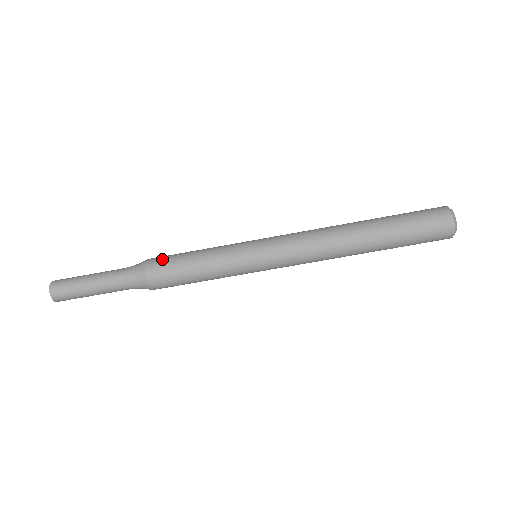
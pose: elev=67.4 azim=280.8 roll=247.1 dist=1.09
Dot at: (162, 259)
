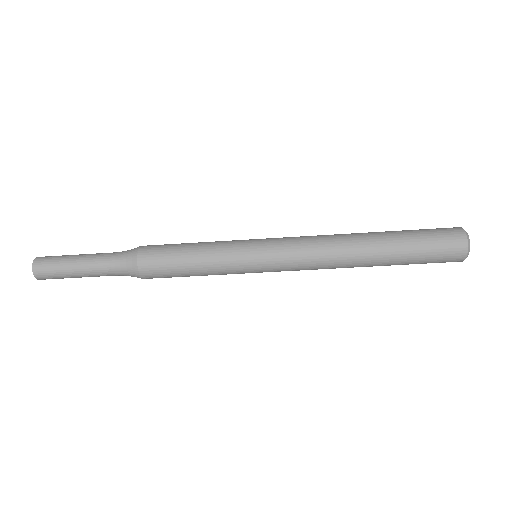
Dot at: (156, 265)
